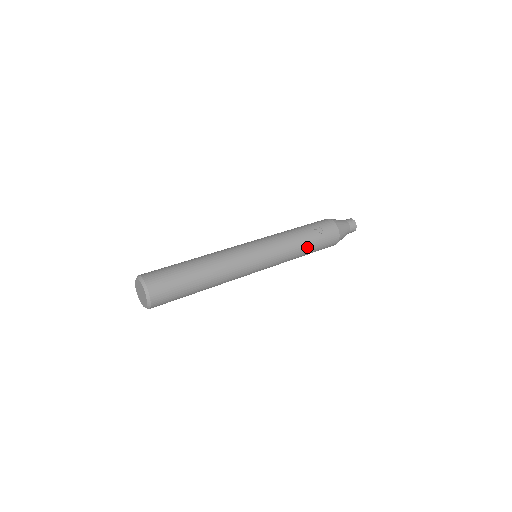
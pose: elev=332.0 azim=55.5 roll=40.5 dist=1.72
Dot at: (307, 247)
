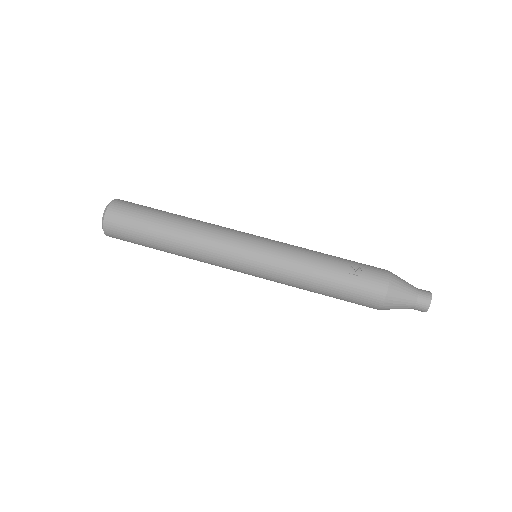
Dot at: (324, 279)
